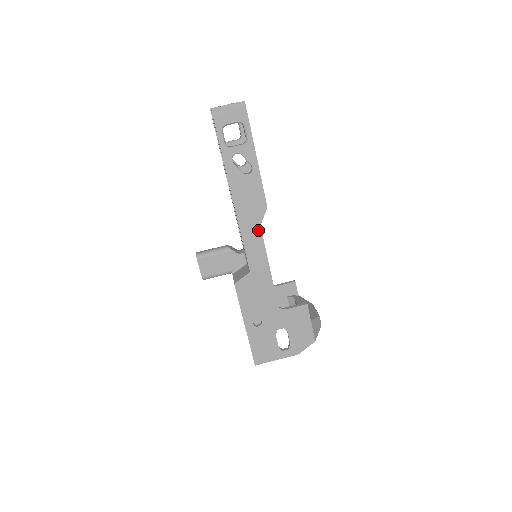
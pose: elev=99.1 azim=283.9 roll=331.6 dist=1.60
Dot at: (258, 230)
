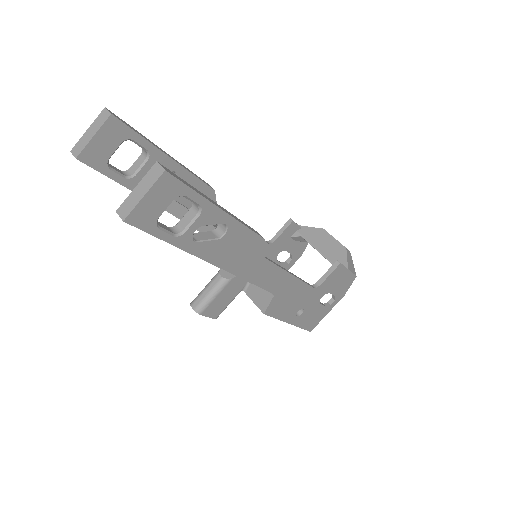
Dot at: (265, 263)
